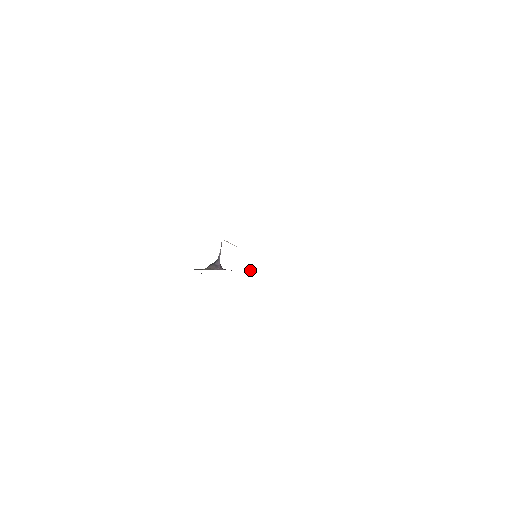
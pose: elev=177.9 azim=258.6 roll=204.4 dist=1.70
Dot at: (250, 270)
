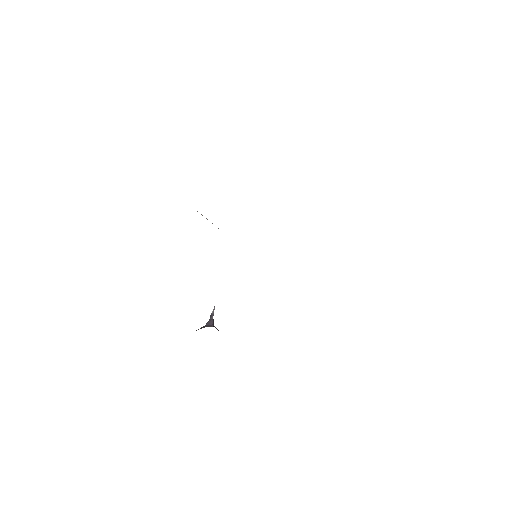
Dot at: occluded
